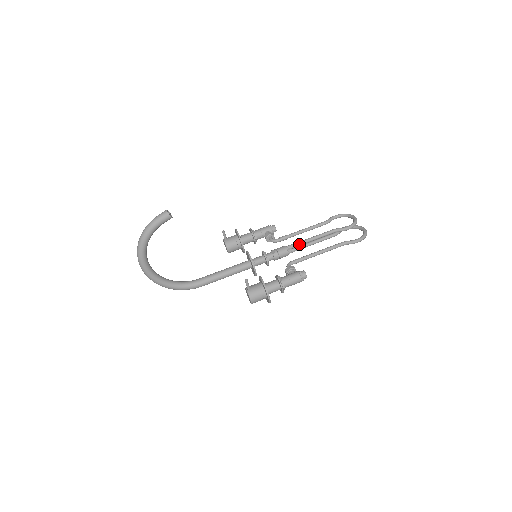
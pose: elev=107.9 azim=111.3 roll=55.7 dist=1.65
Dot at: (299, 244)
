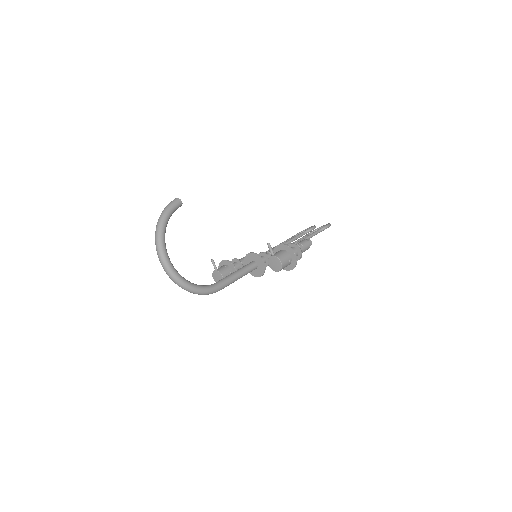
Dot at: occluded
